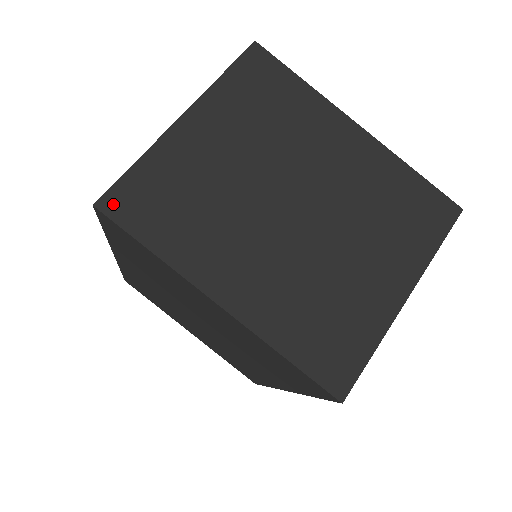
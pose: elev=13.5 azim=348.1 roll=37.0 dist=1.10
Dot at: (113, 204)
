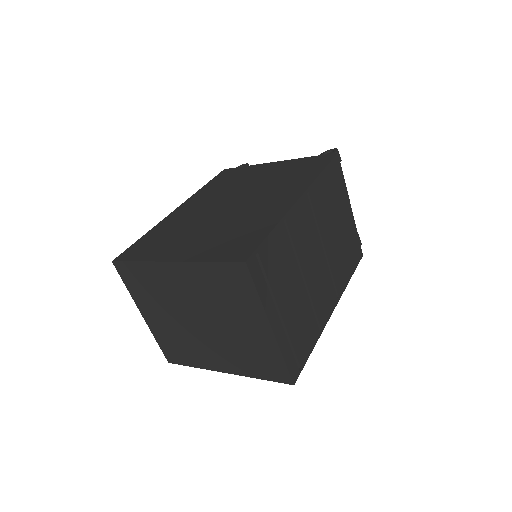
Dot at: (170, 359)
